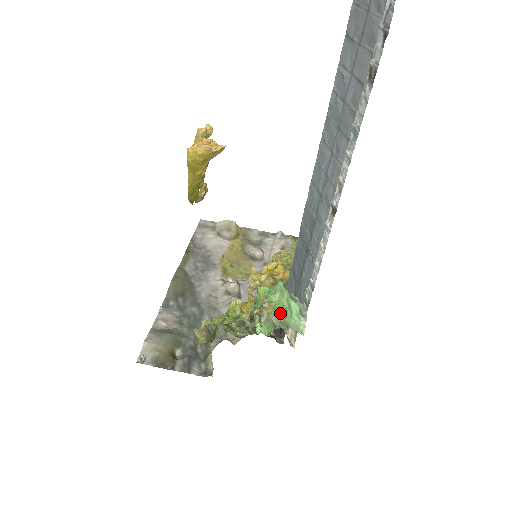
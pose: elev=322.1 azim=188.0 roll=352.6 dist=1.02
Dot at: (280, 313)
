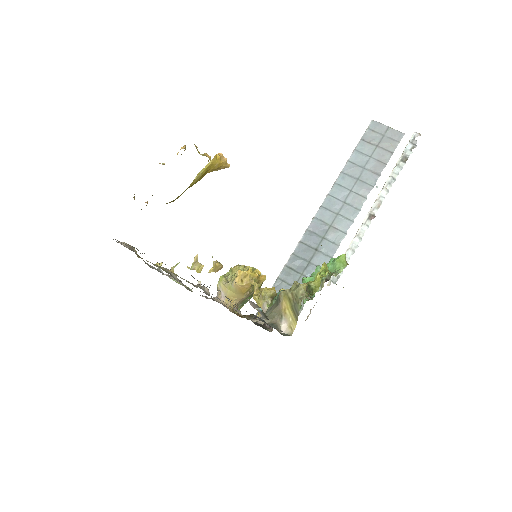
Dot at: occluded
